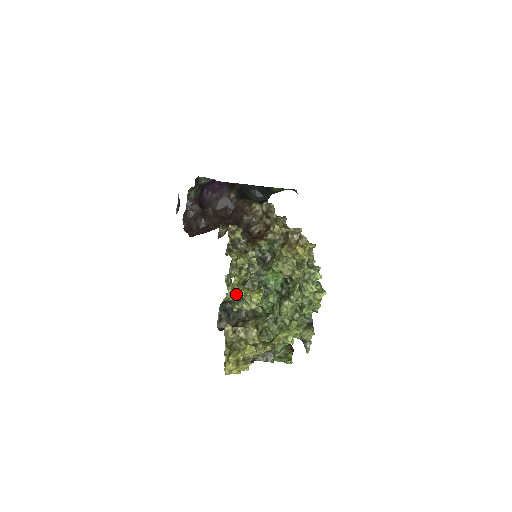
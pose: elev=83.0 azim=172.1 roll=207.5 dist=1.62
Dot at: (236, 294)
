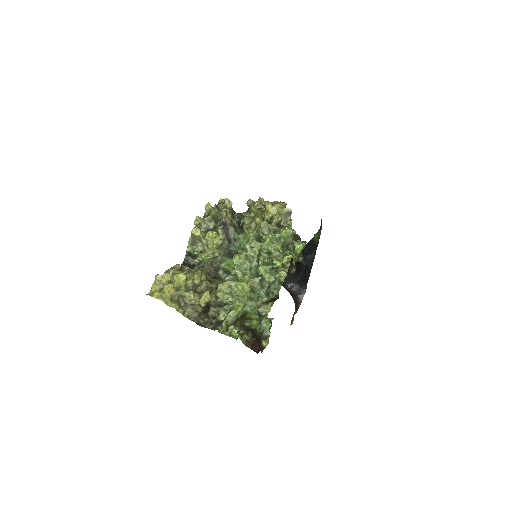
Dot at: (192, 230)
